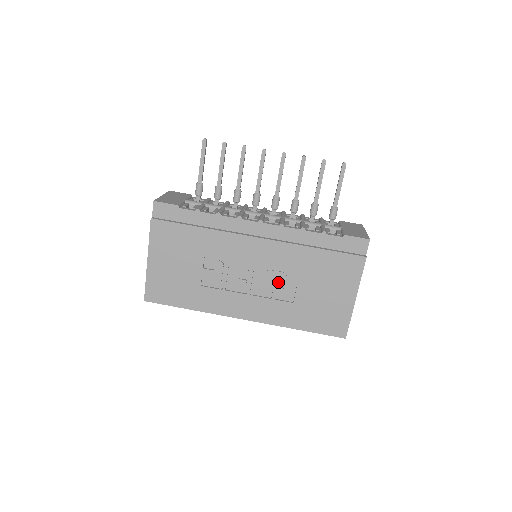
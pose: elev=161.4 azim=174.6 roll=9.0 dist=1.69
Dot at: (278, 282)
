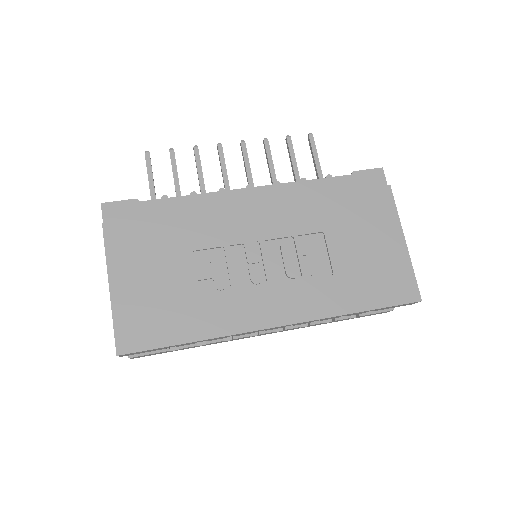
Dot at: (302, 253)
